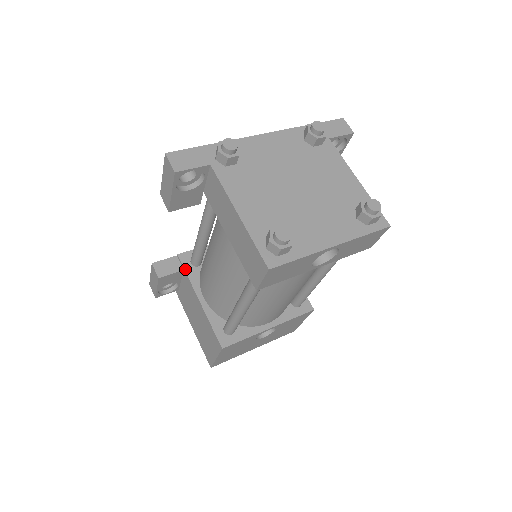
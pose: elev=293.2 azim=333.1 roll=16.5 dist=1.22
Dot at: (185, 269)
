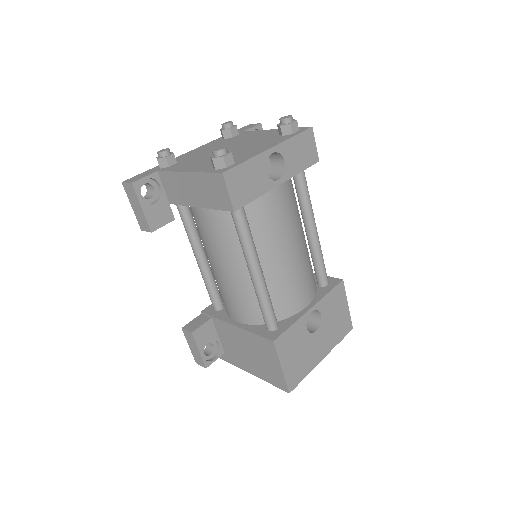
Dot at: (212, 316)
